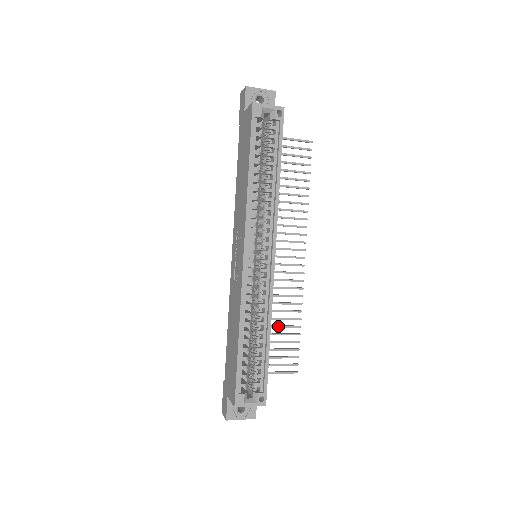
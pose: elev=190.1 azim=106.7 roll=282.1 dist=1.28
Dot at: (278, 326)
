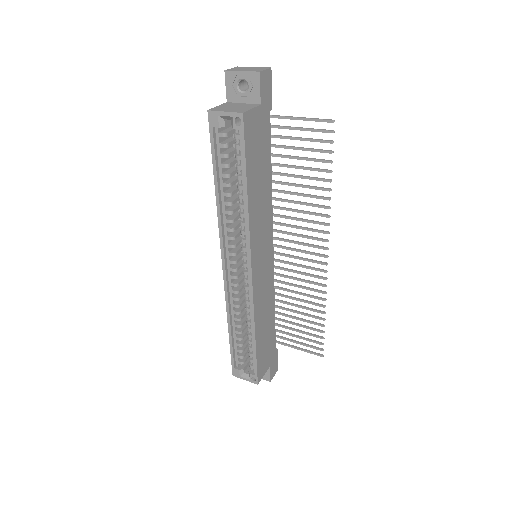
Dot at: (301, 313)
